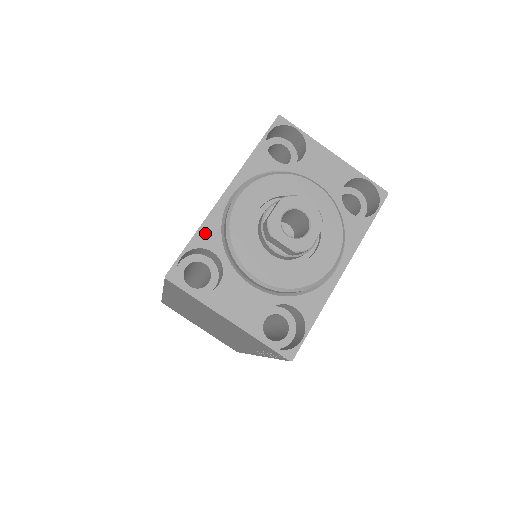
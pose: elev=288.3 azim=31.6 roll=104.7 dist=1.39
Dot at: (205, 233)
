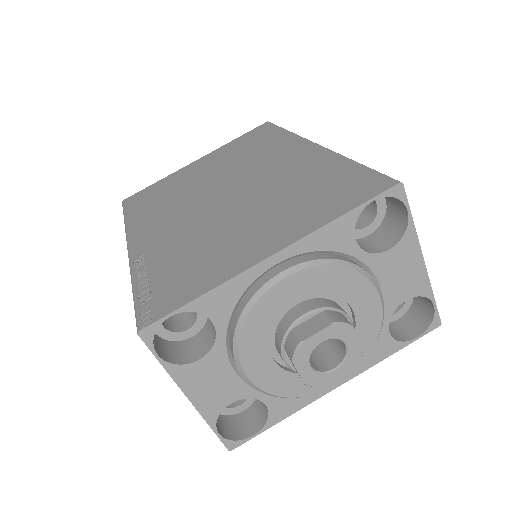
Dot at: (217, 298)
